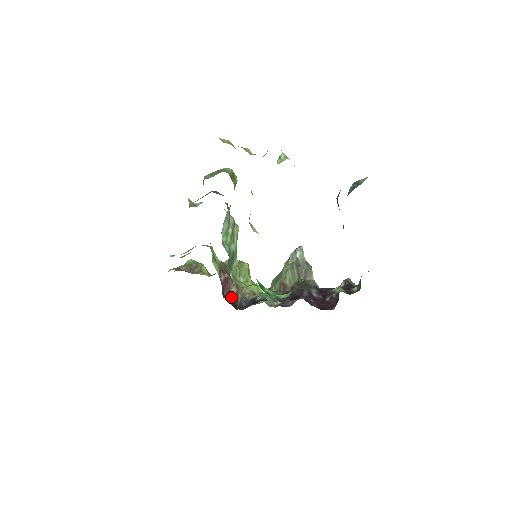
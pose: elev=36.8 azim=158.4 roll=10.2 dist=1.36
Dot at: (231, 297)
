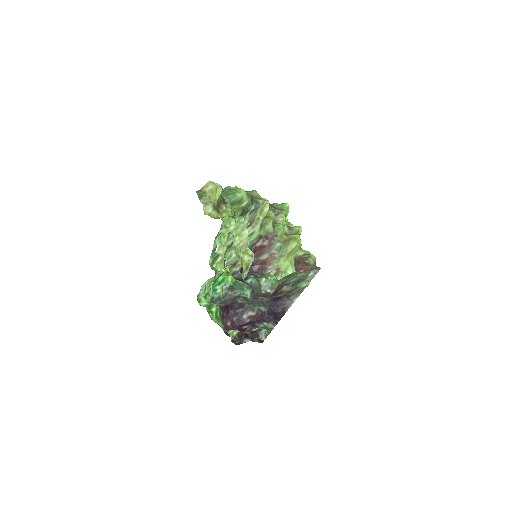
Dot at: (260, 259)
